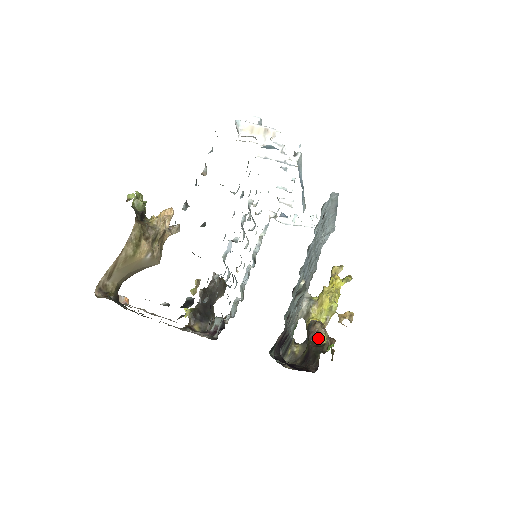
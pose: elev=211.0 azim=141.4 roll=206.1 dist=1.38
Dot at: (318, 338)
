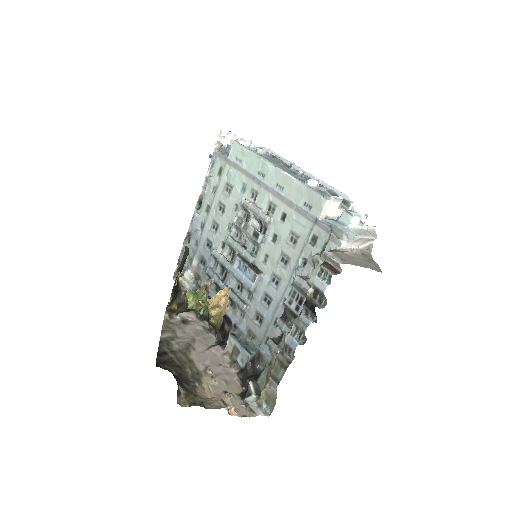
Dot at: occluded
